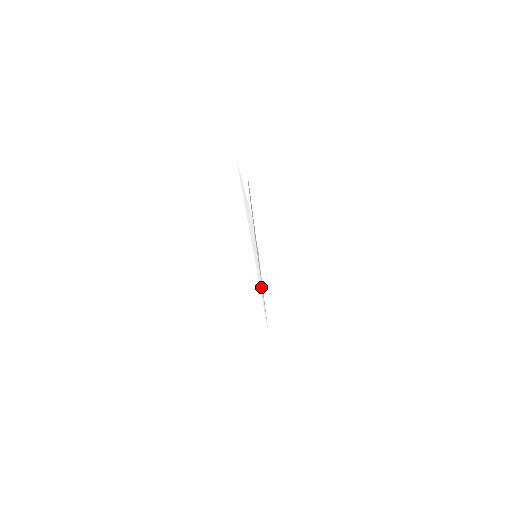
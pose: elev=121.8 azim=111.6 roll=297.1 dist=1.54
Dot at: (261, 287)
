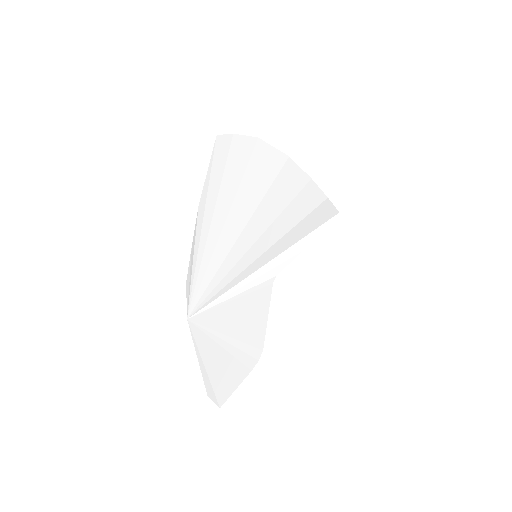
Dot at: (236, 288)
